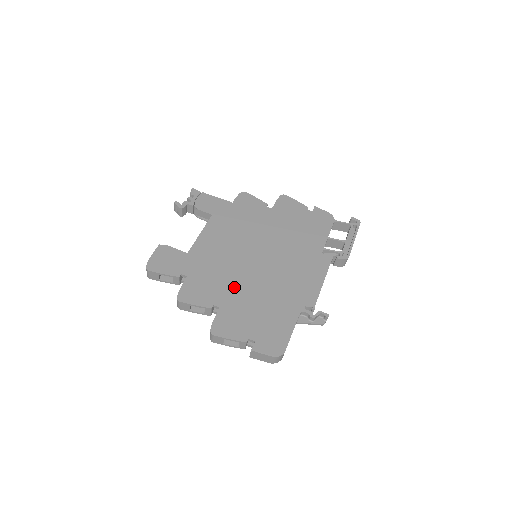
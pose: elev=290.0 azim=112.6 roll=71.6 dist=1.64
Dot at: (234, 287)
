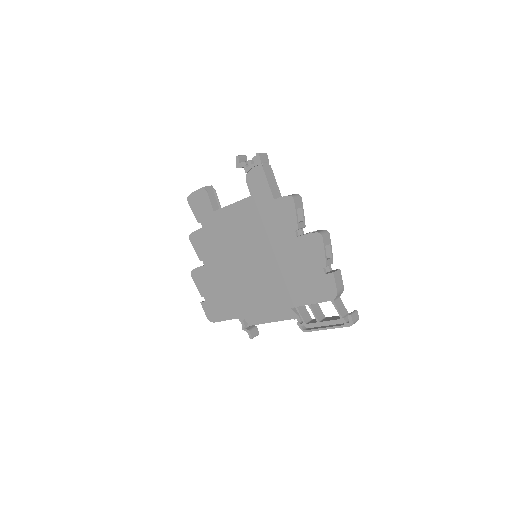
Dot at: (220, 263)
